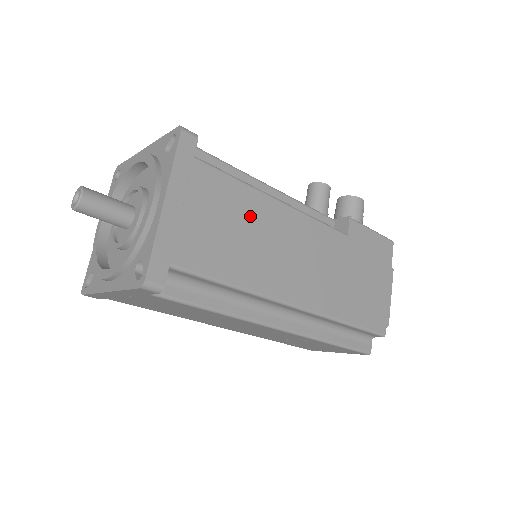
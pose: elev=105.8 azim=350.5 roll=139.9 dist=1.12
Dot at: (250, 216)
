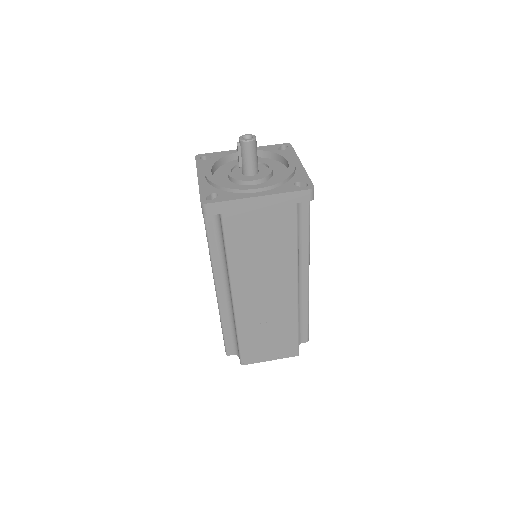
Dot at: occluded
